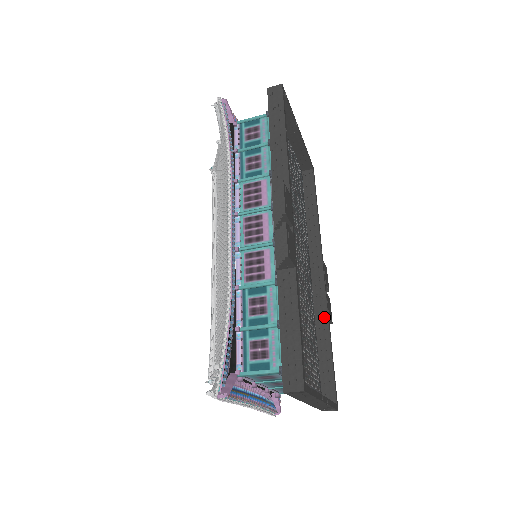
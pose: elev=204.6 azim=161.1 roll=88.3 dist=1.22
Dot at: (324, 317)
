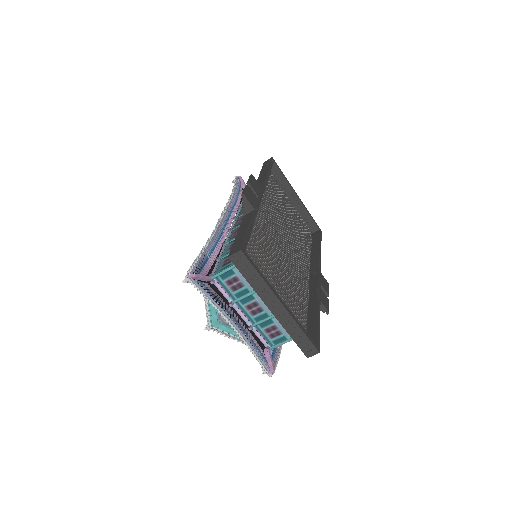
Dot at: (315, 299)
